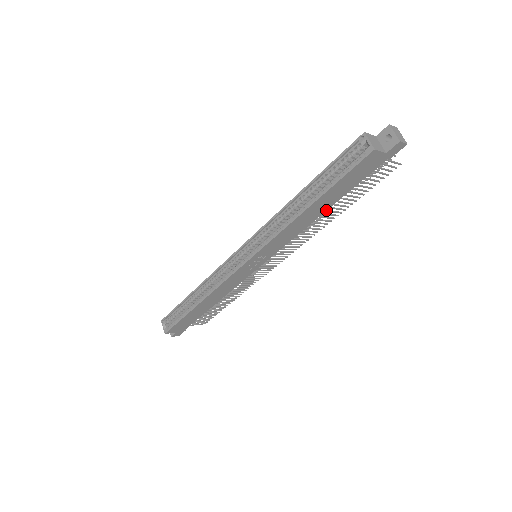
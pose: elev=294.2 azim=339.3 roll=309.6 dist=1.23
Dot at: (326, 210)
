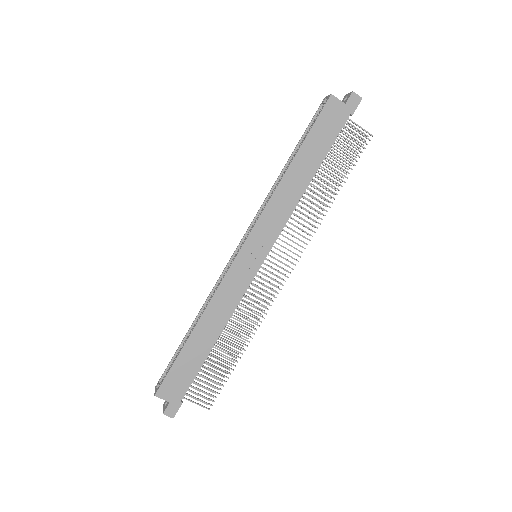
Dot at: (312, 178)
